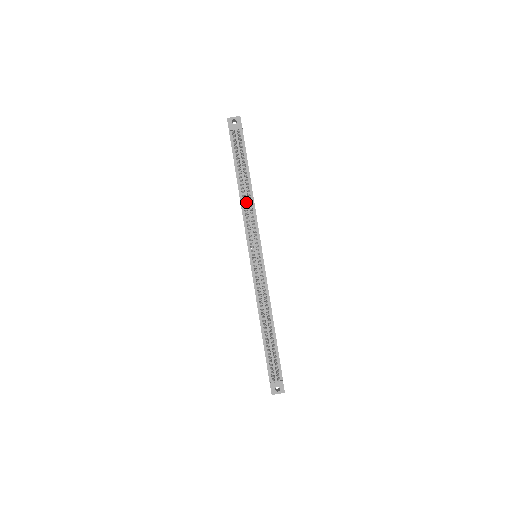
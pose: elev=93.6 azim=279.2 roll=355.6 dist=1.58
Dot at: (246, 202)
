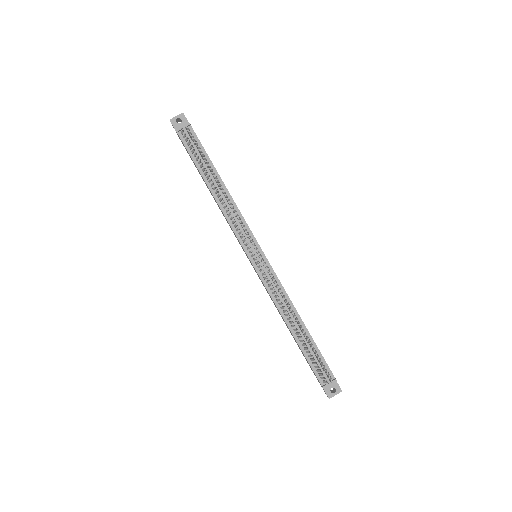
Dot at: (224, 202)
